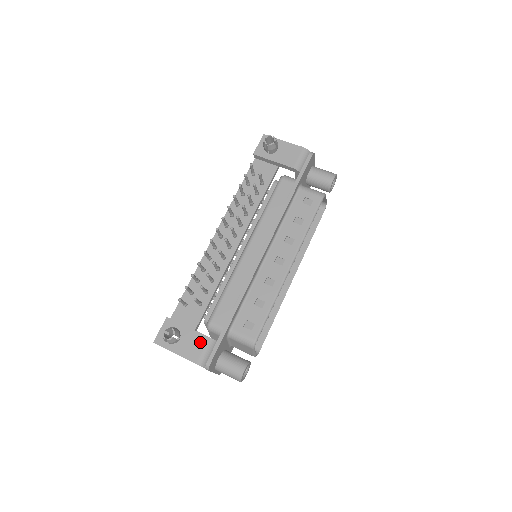
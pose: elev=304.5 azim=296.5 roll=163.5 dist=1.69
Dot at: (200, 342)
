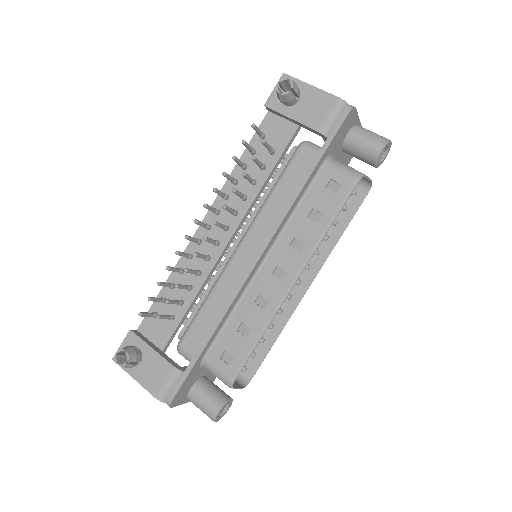
Dot at: (163, 371)
